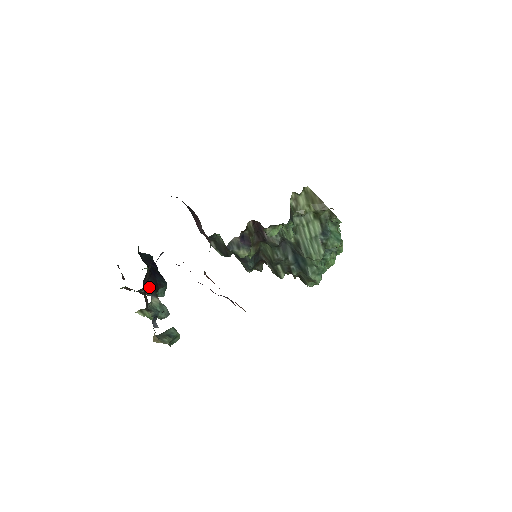
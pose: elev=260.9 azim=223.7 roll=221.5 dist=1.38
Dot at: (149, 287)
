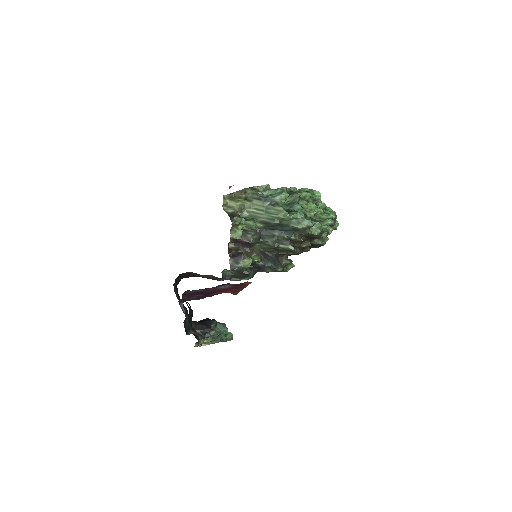
Dot at: (201, 329)
